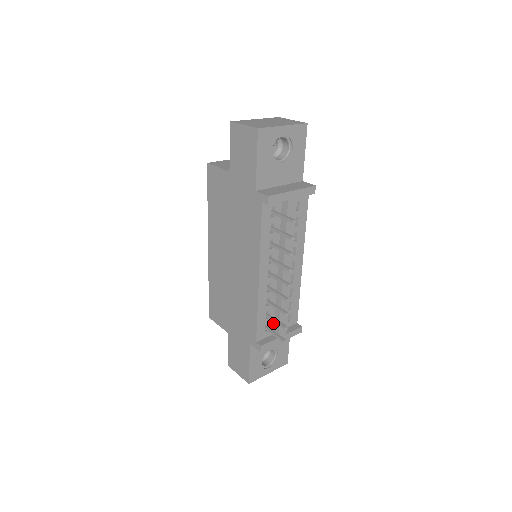
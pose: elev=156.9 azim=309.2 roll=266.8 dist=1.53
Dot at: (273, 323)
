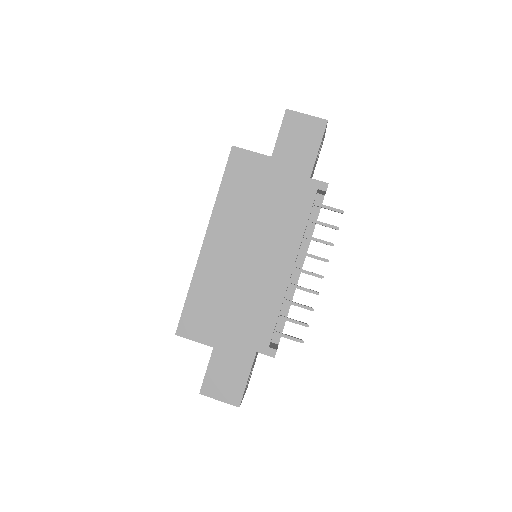
Dot at: (275, 328)
